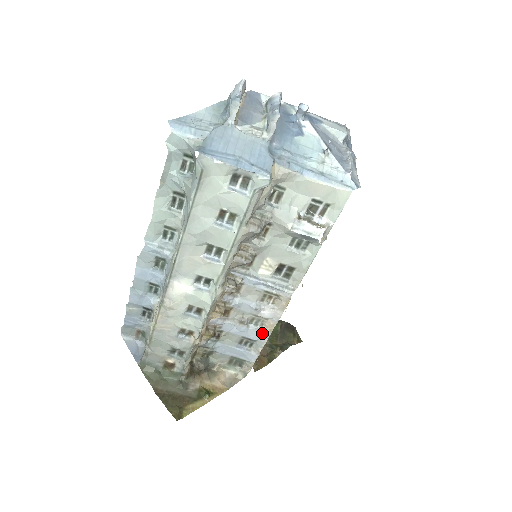
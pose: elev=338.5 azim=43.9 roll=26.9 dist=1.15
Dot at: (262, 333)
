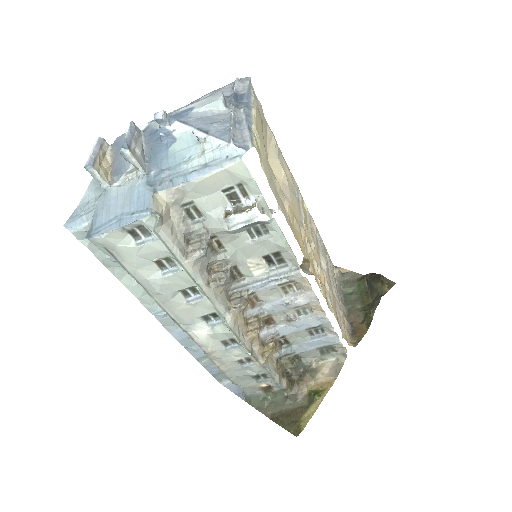
Dot at: (317, 317)
